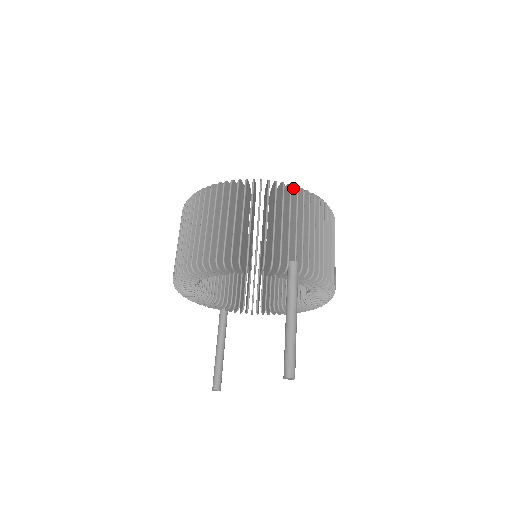
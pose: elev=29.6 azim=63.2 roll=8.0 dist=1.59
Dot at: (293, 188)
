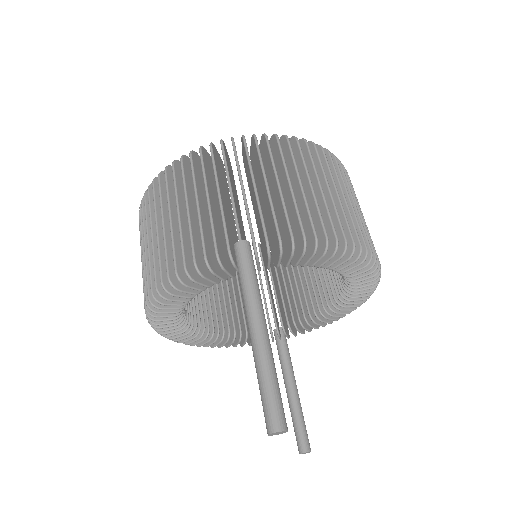
Dot at: occluded
